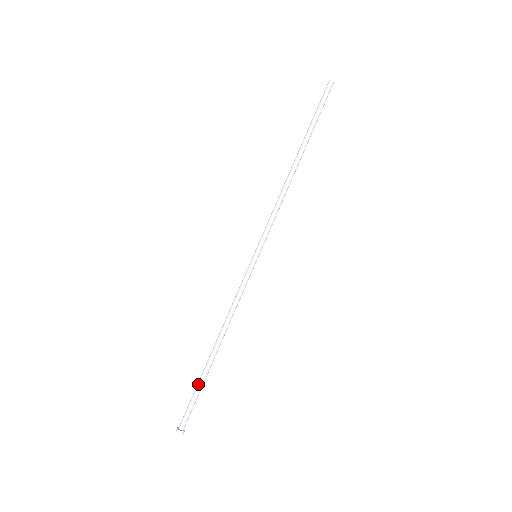
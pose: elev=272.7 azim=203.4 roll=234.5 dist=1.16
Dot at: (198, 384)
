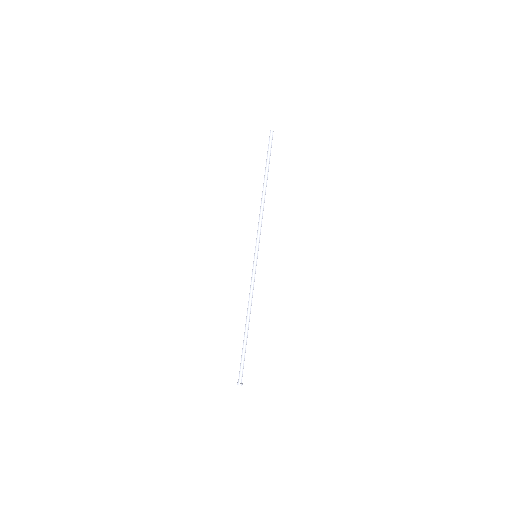
Dot at: (242, 350)
